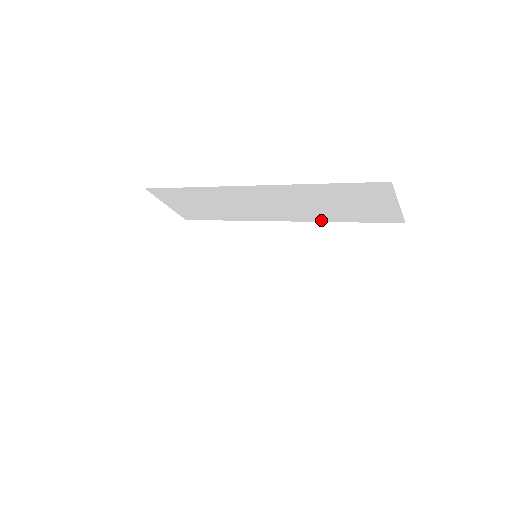
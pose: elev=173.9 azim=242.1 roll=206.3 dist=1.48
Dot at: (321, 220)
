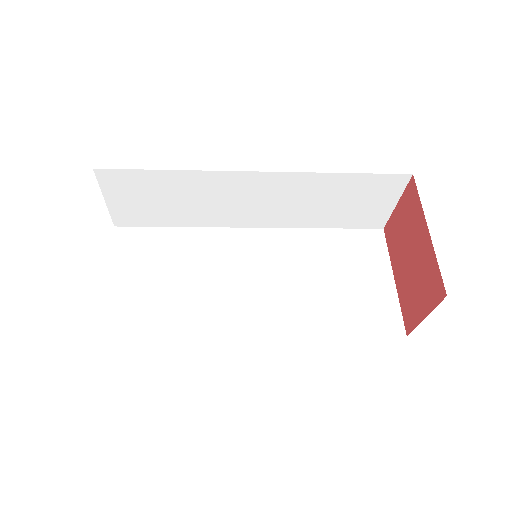
Dot at: (300, 225)
